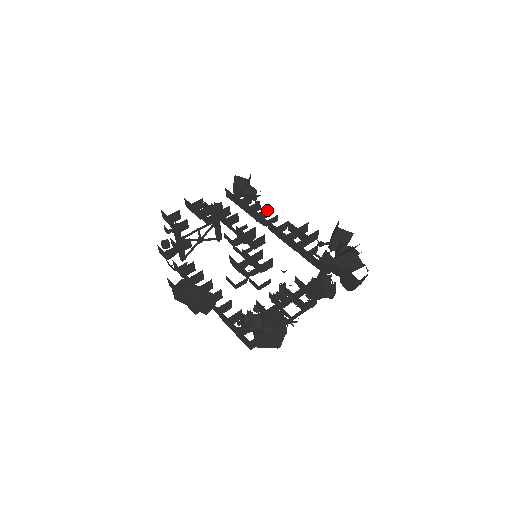
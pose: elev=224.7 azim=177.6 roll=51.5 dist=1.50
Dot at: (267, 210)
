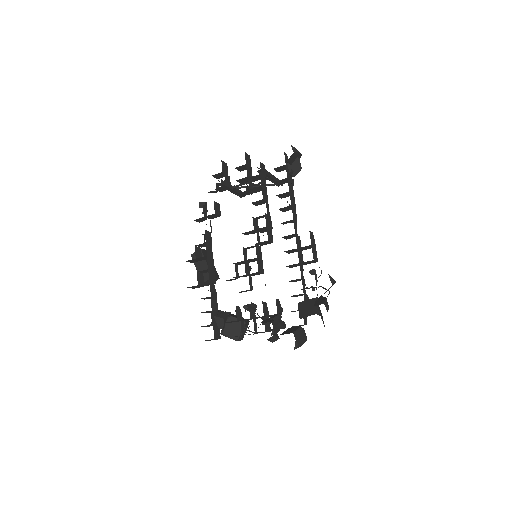
Dot at: (290, 206)
